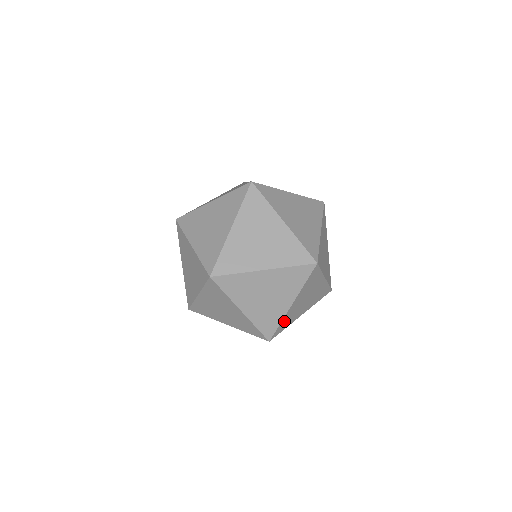
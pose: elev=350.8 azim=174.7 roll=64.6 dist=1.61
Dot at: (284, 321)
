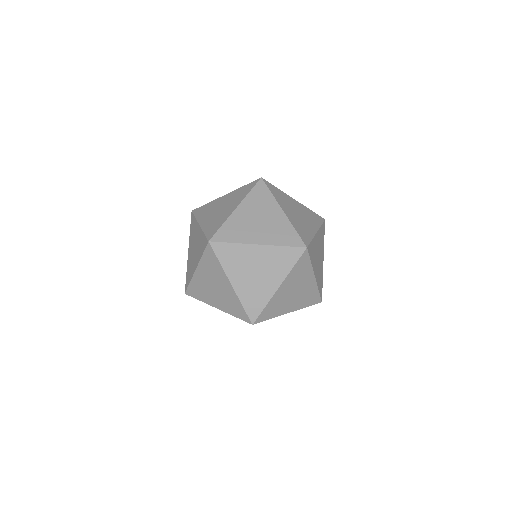
Dot at: (247, 301)
